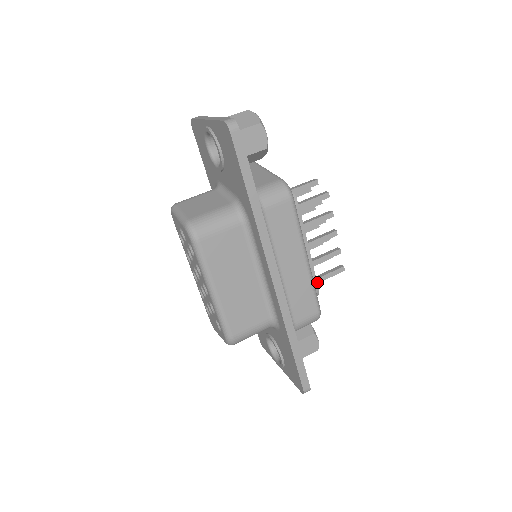
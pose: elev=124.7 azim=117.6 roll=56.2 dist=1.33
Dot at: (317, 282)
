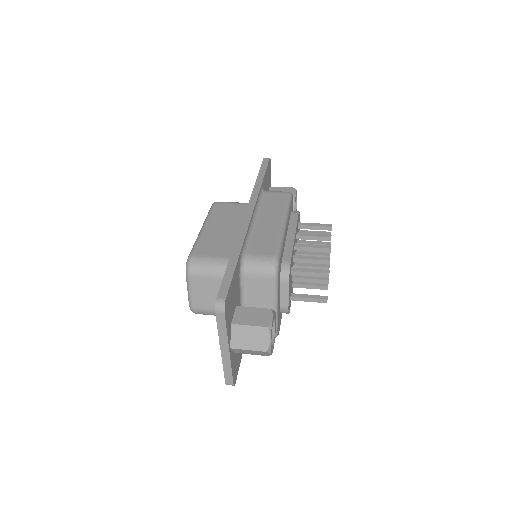
Dot at: (295, 270)
